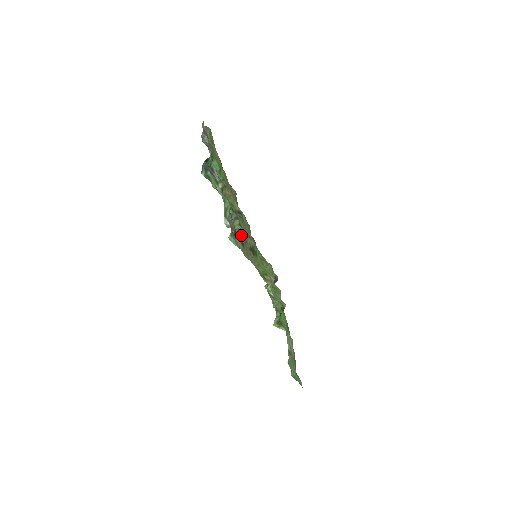
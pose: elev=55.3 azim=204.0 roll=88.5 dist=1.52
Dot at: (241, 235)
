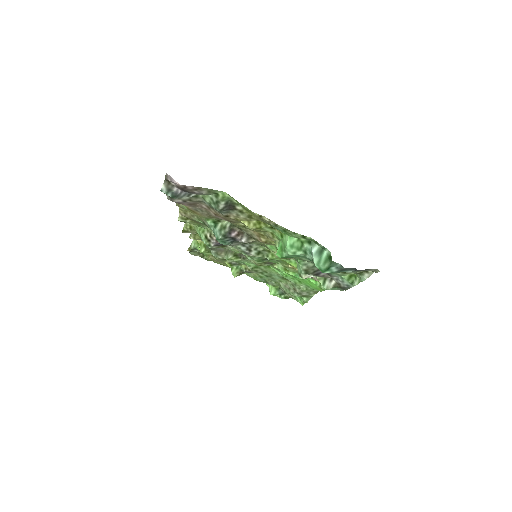
Dot at: occluded
